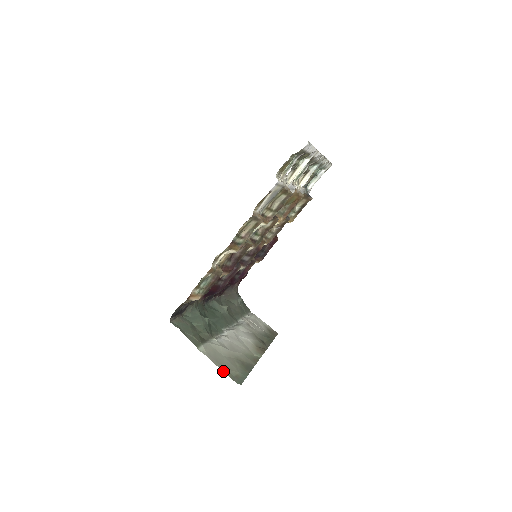
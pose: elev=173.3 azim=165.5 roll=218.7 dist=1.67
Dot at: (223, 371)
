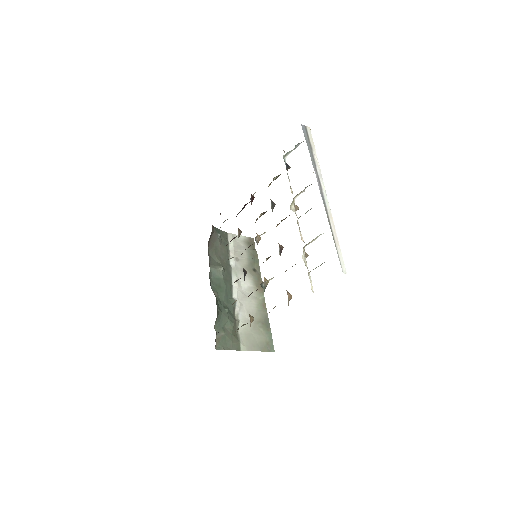
Dot at: (261, 351)
